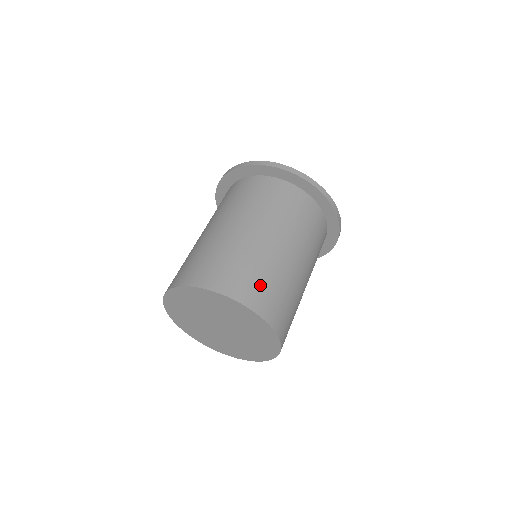
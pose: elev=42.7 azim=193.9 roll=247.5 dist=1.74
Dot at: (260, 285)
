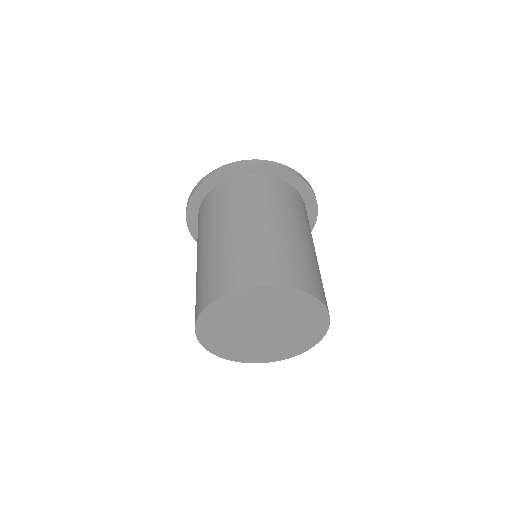
Dot at: (291, 266)
